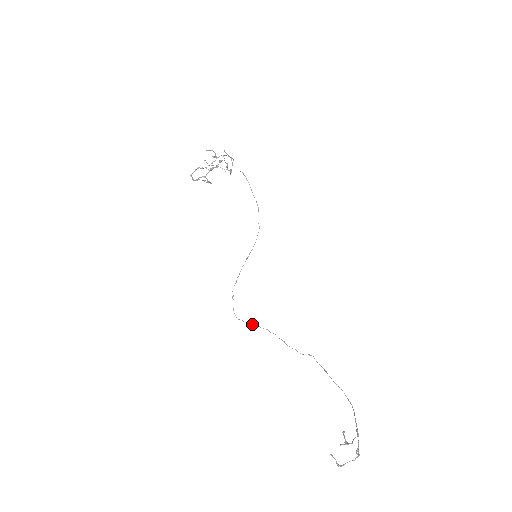
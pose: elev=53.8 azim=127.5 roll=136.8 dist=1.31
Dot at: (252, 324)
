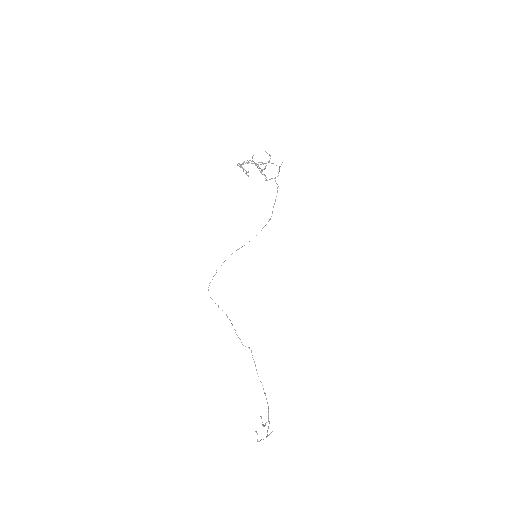
Dot at: (218, 305)
